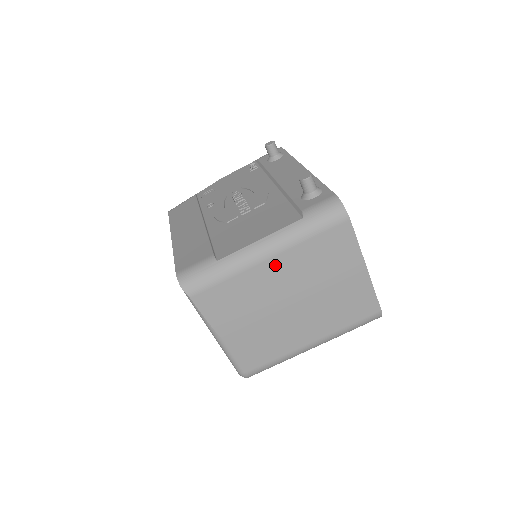
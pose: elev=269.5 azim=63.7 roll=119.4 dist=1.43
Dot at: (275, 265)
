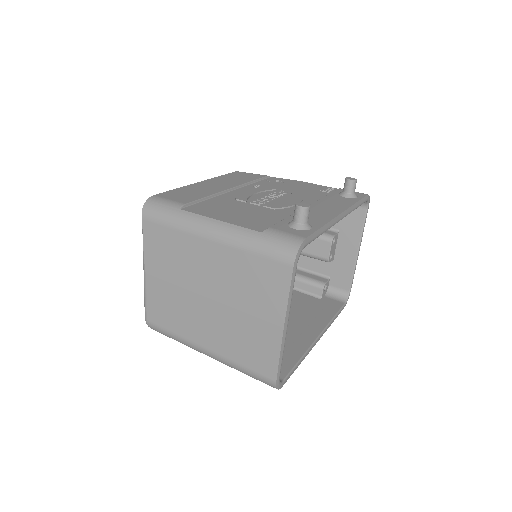
Dot at: (212, 250)
